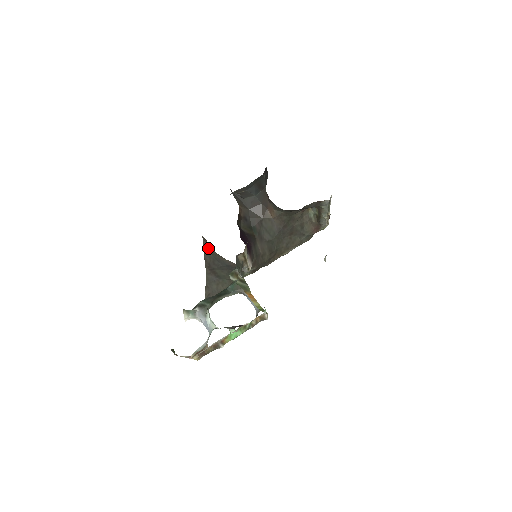
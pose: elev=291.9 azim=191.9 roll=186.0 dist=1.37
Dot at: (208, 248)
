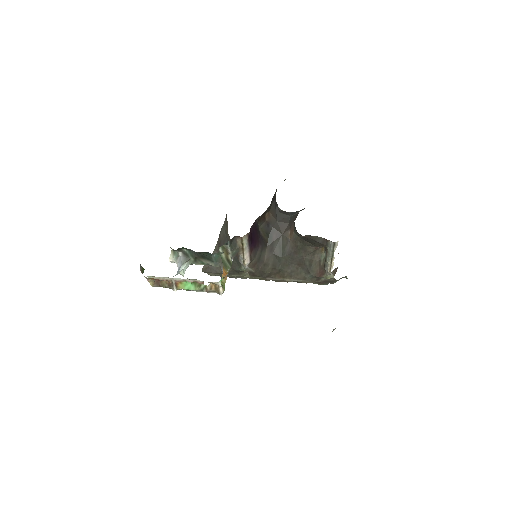
Dot at: (226, 226)
